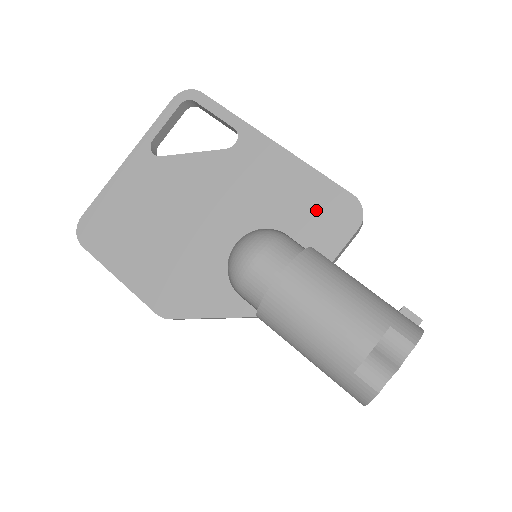
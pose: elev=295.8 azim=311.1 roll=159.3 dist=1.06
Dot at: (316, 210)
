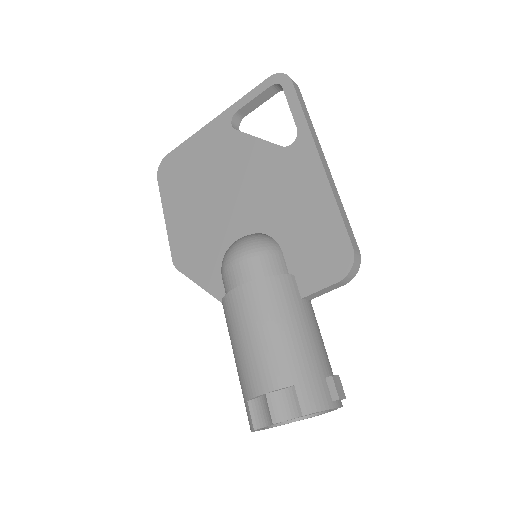
Dot at: (316, 243)
